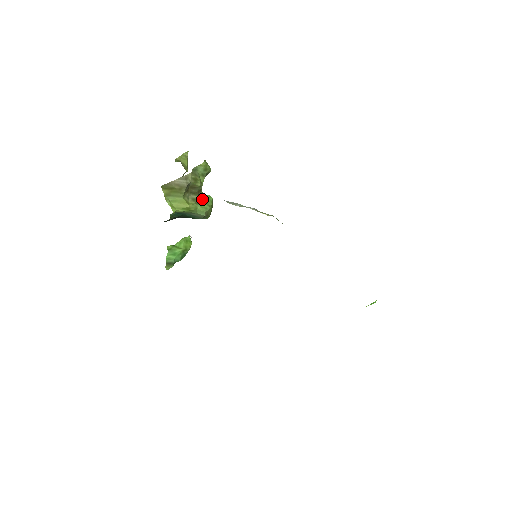
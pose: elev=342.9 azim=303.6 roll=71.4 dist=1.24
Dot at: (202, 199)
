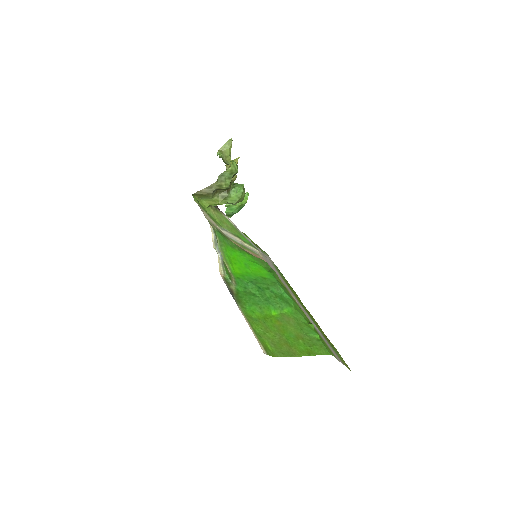
Dot at: (232, 193)
